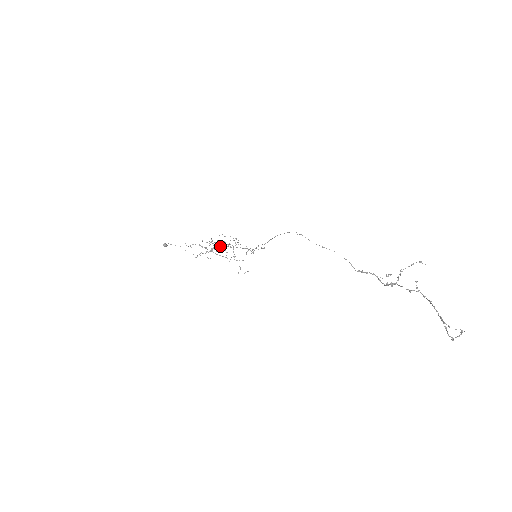
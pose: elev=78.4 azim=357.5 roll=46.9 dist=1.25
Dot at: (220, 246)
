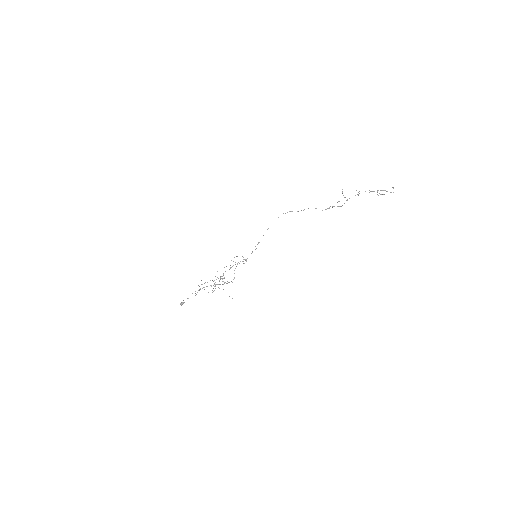
Dot at: (225, 271)
